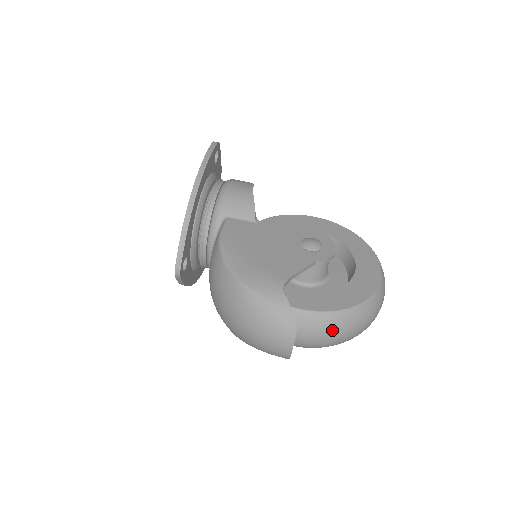
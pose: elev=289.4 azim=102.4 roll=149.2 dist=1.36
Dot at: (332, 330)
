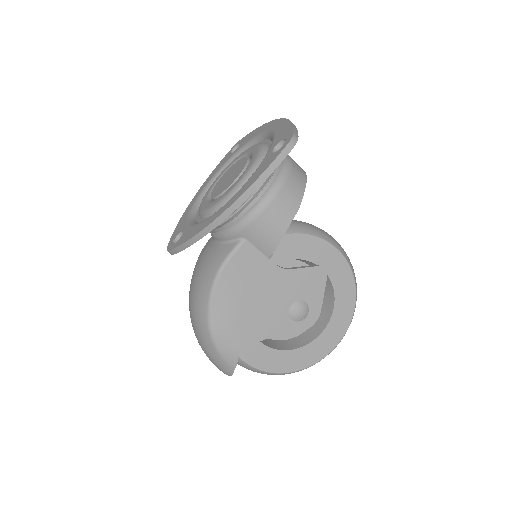
Dot at: occluded
